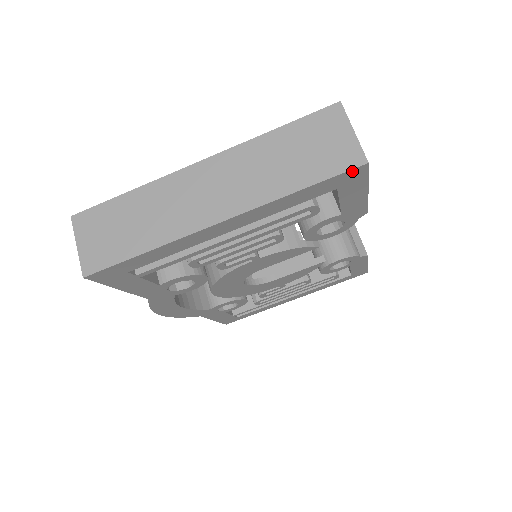
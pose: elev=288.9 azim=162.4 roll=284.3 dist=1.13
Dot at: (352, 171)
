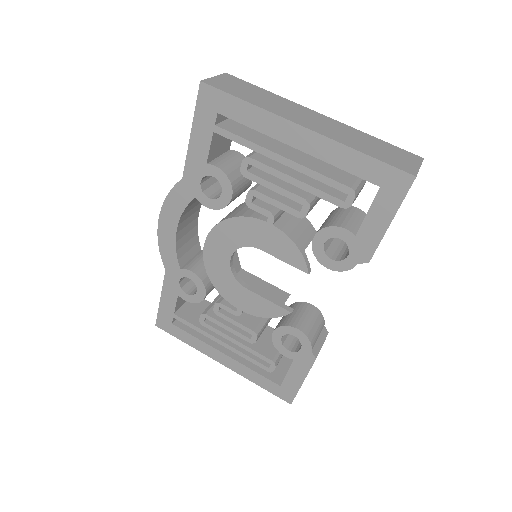
Dot at: (402, 174)
